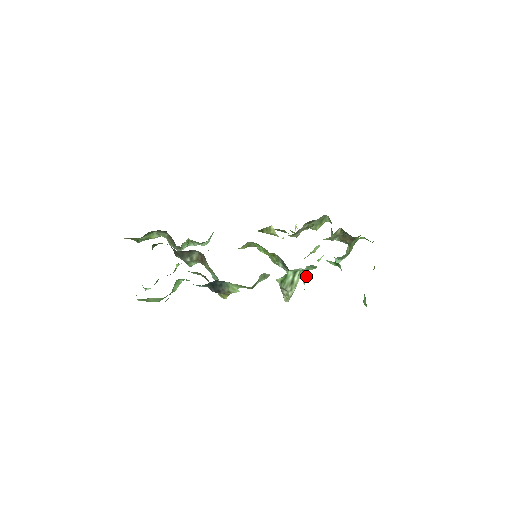
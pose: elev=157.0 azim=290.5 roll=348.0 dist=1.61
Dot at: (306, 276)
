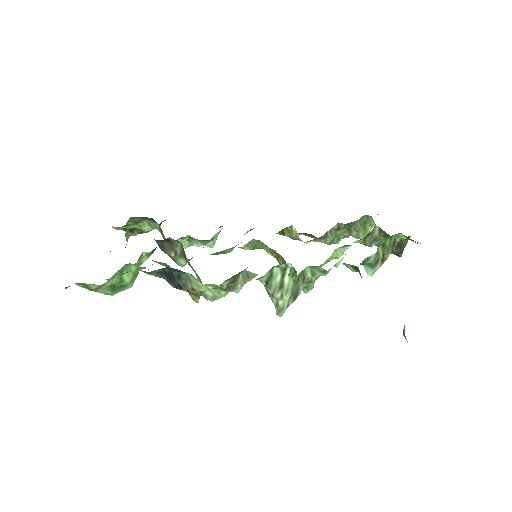
Dot at: (296, 275)
